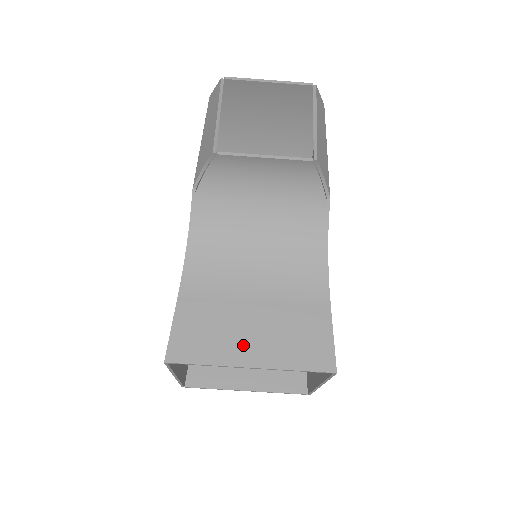
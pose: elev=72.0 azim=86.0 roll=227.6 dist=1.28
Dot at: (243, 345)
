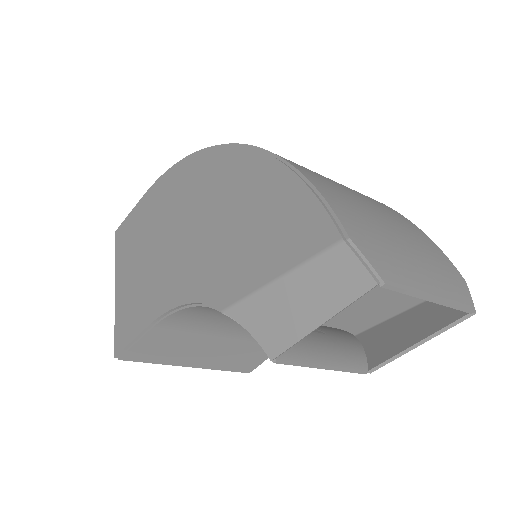
Dot at: (192, 358)
